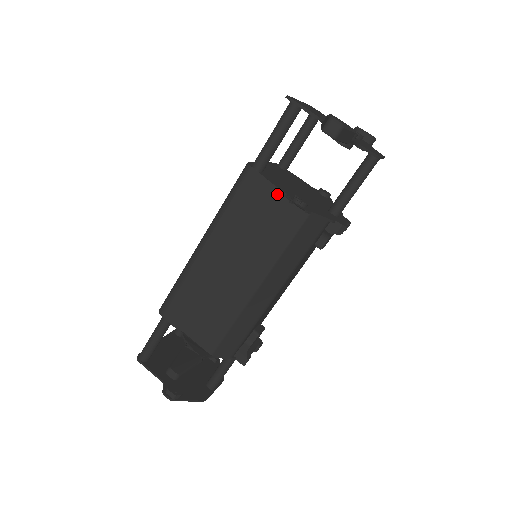
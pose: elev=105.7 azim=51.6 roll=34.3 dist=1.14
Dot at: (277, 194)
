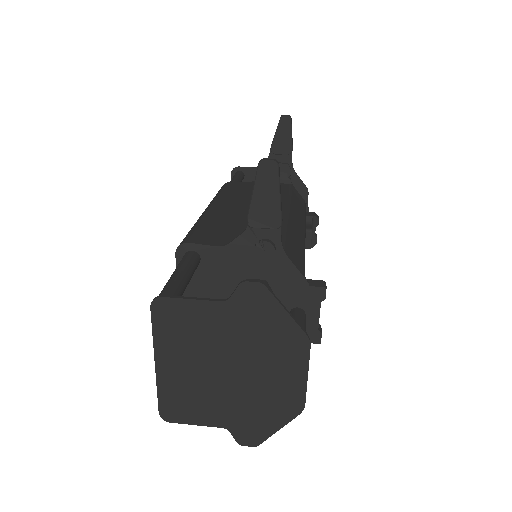
Dot at: occluded
